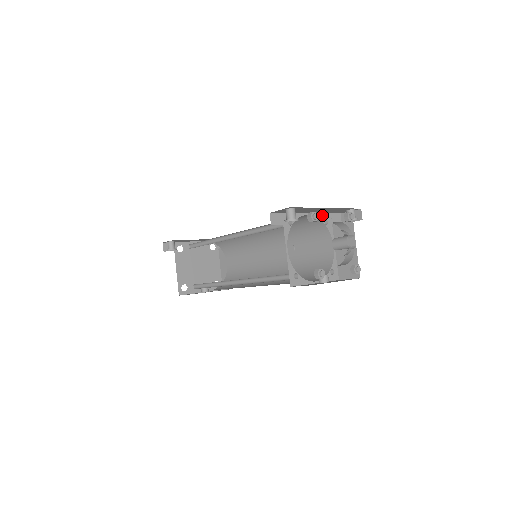
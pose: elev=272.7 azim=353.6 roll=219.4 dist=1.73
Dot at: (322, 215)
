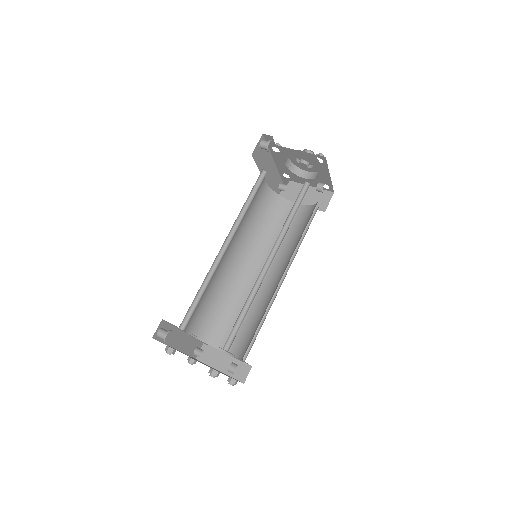
Dot at: occluded
